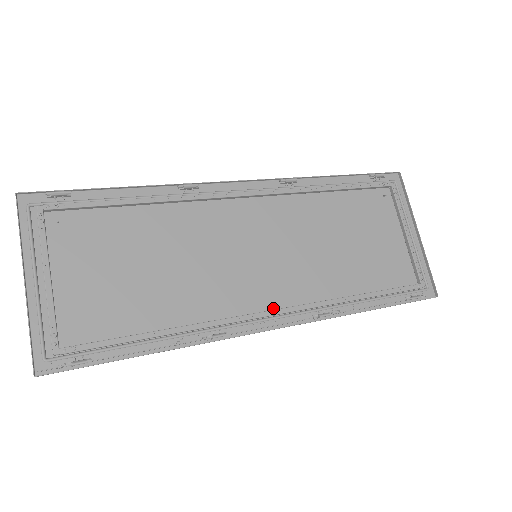
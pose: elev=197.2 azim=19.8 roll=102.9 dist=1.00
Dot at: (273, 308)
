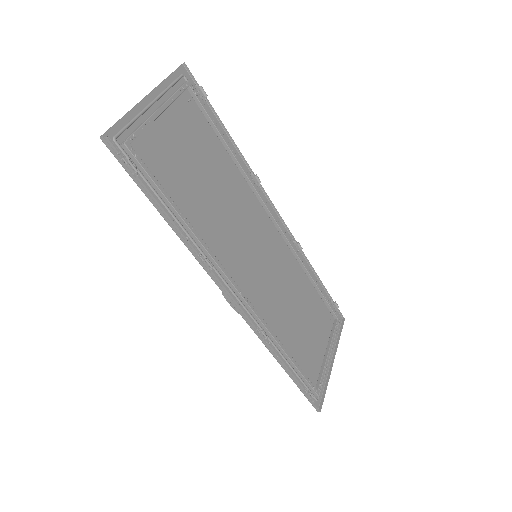
Dot at: (242, 294)
